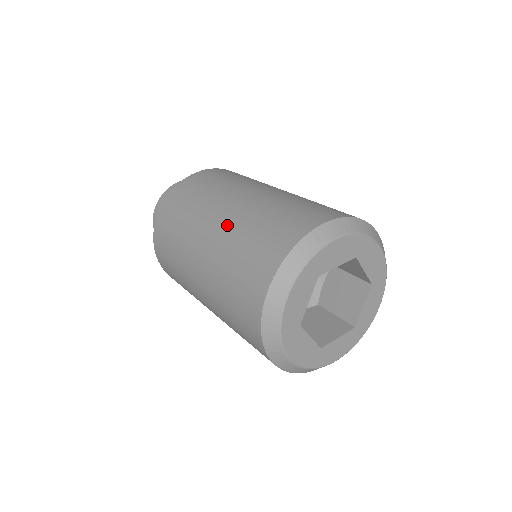
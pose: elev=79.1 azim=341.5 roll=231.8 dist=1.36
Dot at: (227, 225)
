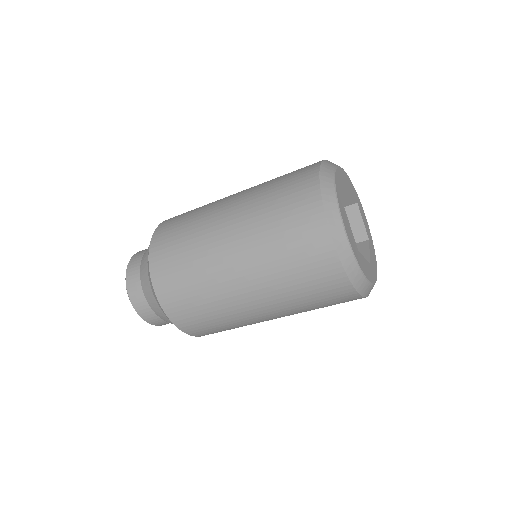
Dot at: (243, 231)
